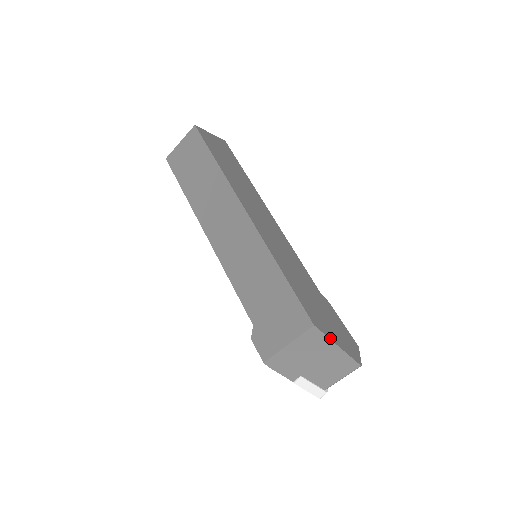
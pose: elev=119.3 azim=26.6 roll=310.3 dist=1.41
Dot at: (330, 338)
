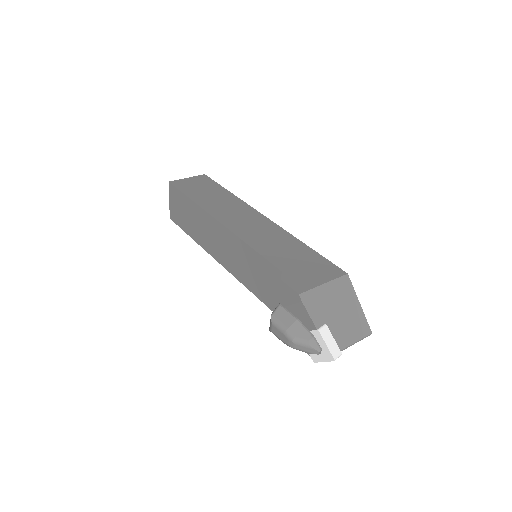
Dot at: (355, 293)
